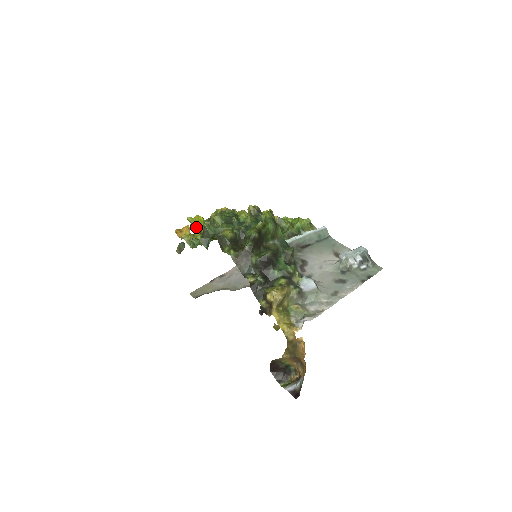
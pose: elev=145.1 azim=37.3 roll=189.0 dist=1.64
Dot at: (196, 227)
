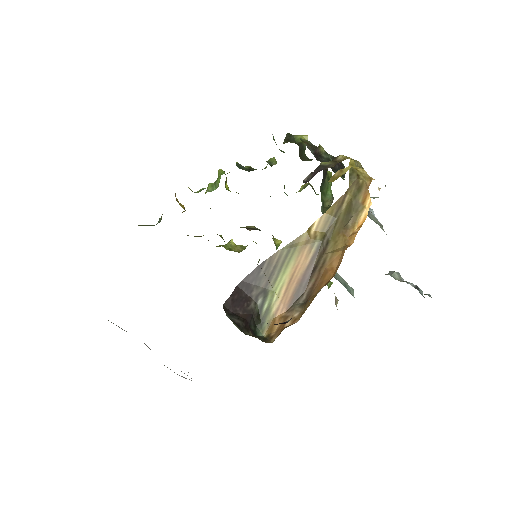
Dot at: occluded
